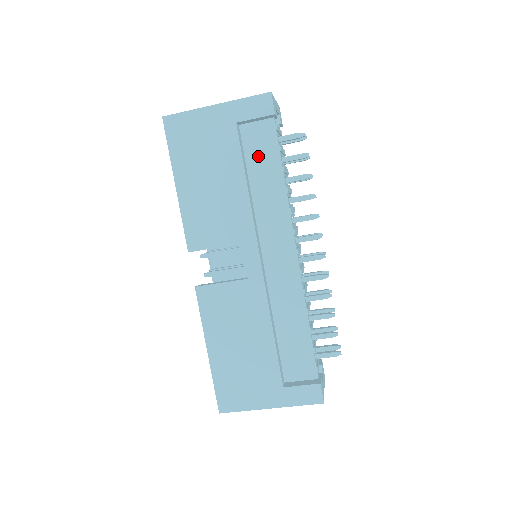
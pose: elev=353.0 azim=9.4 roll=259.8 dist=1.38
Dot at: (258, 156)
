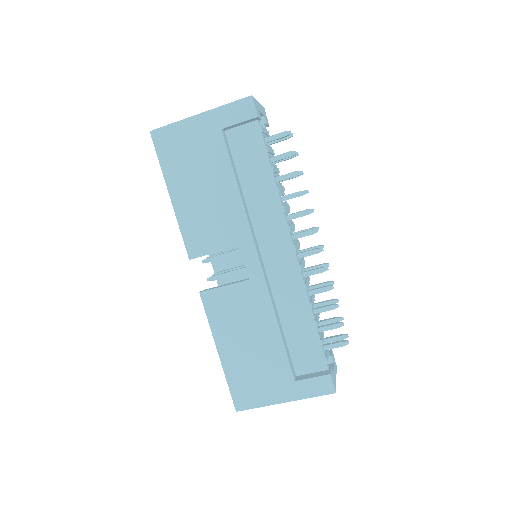
Dot at: (246, 159)
